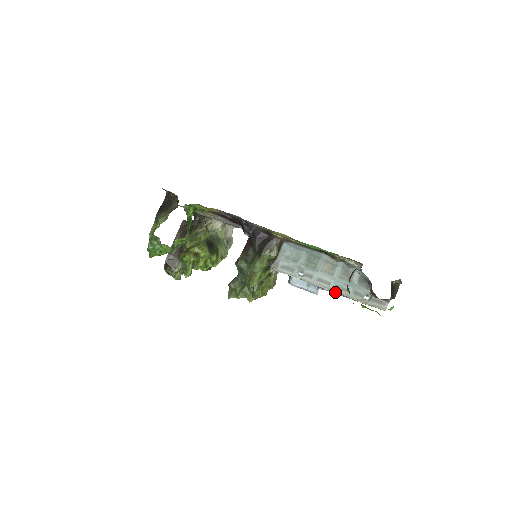
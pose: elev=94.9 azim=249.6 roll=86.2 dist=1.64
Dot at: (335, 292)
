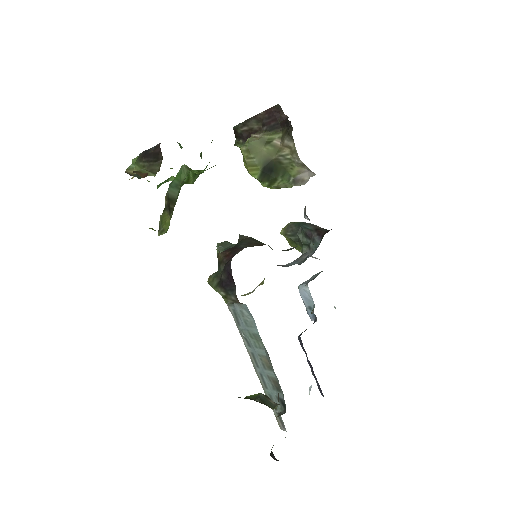
Dot at: (257, 374)
